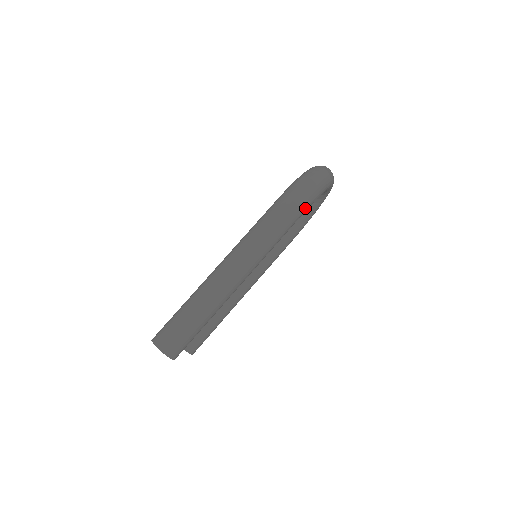
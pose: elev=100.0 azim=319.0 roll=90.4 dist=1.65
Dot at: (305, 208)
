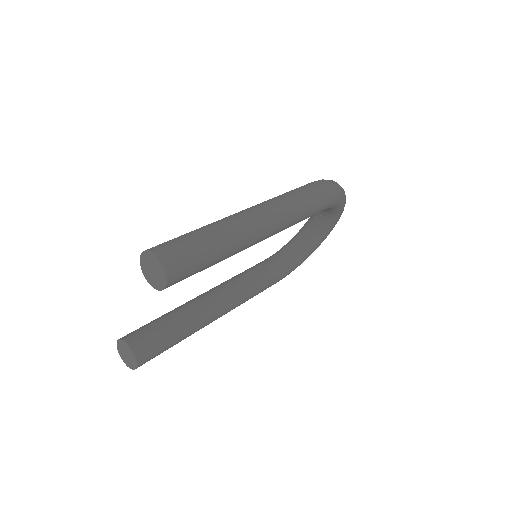
Dot at: (331, 201)
